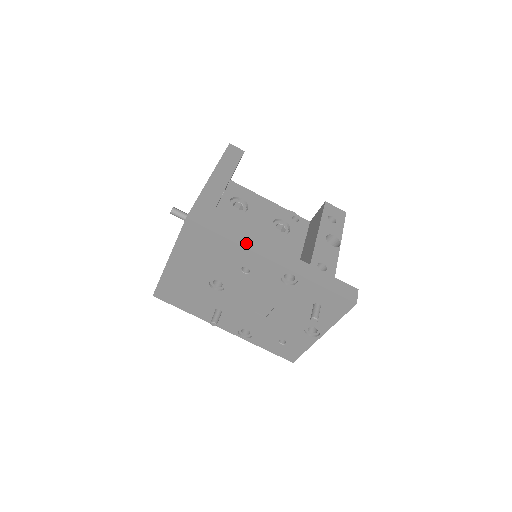
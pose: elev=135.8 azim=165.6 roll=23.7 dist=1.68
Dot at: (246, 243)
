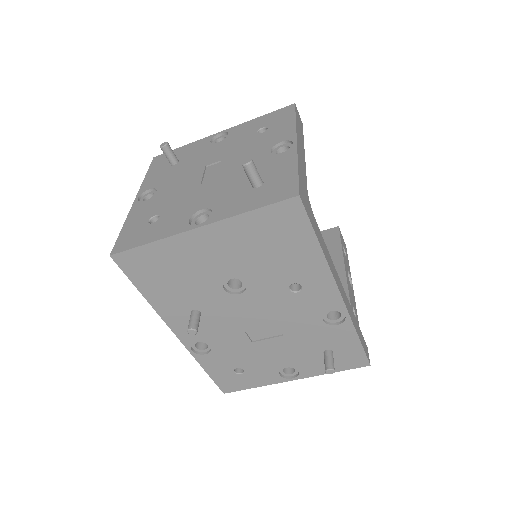
Dot at: (328, 259)
